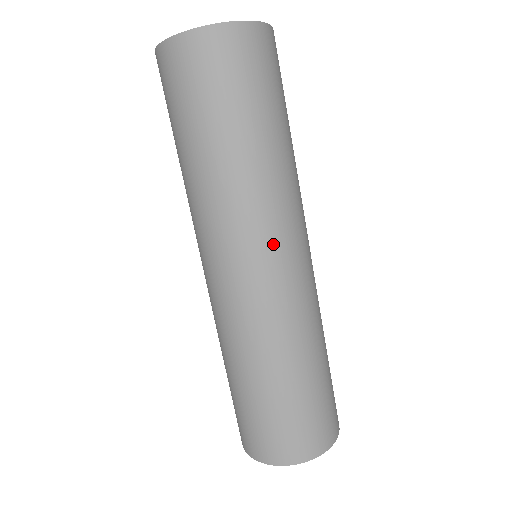
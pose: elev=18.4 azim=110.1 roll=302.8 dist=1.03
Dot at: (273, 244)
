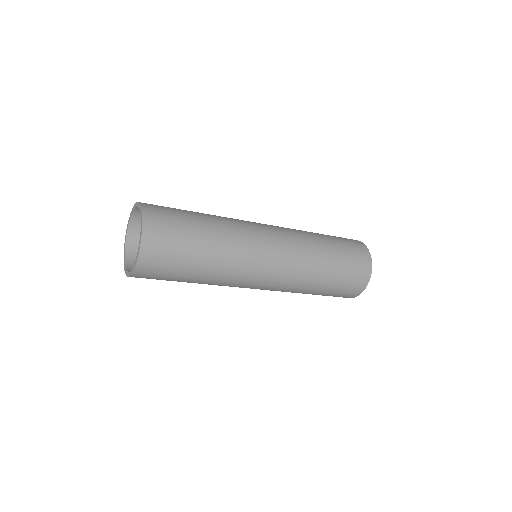
Dot at: (251, 283)
